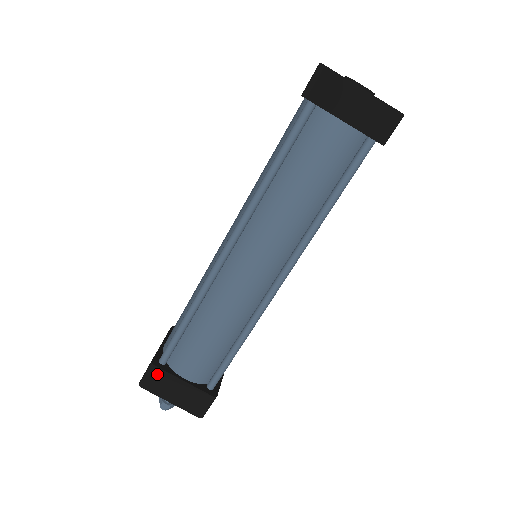
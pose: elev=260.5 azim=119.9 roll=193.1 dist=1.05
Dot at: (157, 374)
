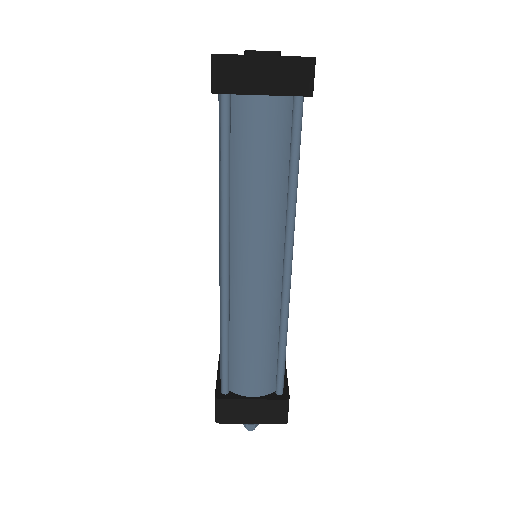
Dot at: (226, 405)
